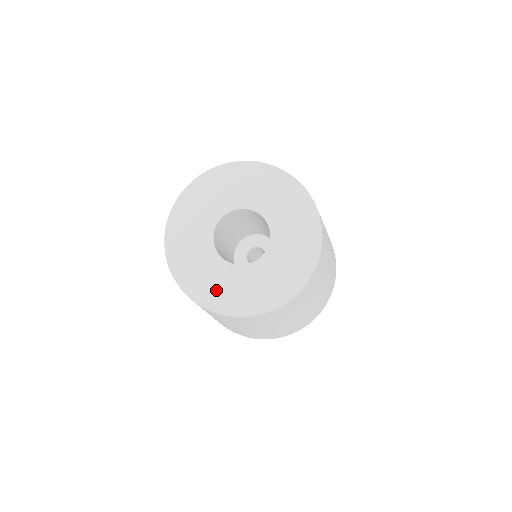
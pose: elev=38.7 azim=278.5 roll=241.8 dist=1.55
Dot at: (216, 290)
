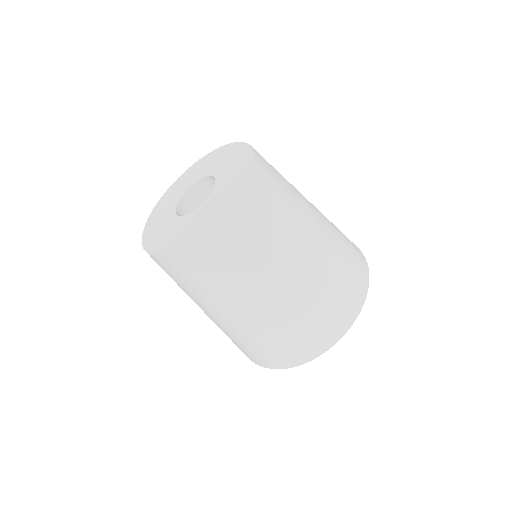
Dot at: (185, 232)
